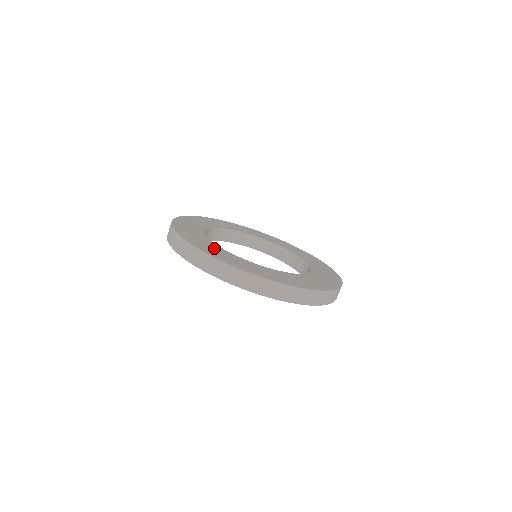
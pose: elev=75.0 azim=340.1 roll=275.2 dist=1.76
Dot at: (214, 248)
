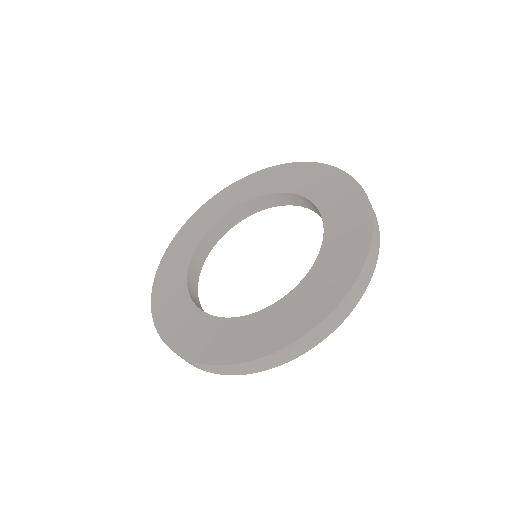
Dot at: (262, 326)
